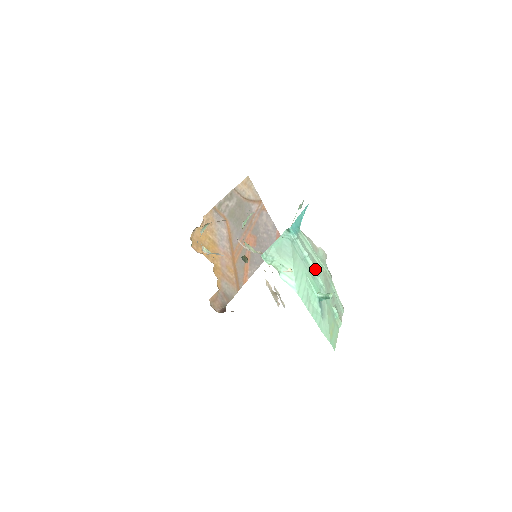
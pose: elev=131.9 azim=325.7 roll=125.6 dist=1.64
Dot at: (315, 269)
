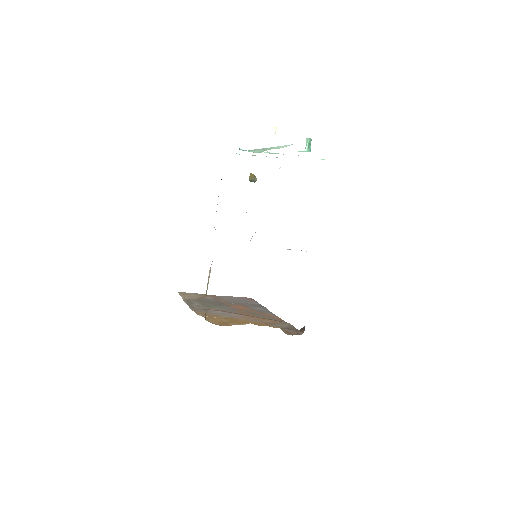
Dot at: occluded
